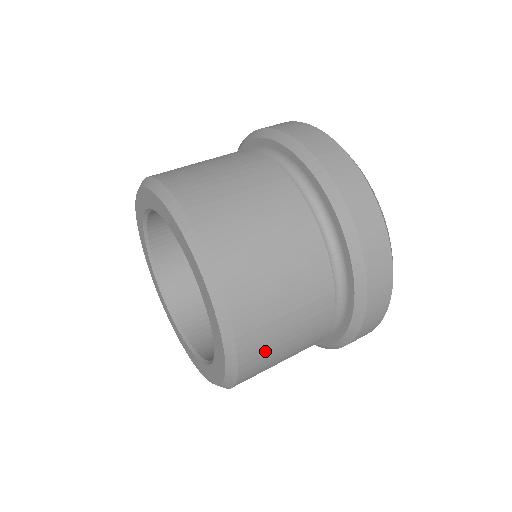
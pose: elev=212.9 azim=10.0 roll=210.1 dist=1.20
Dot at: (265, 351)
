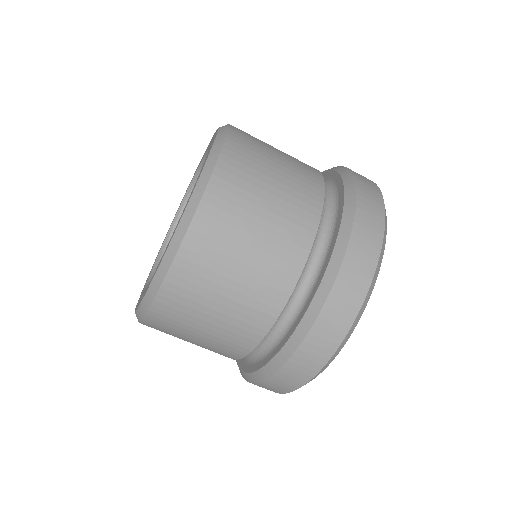
Dot at: (236, 203)
